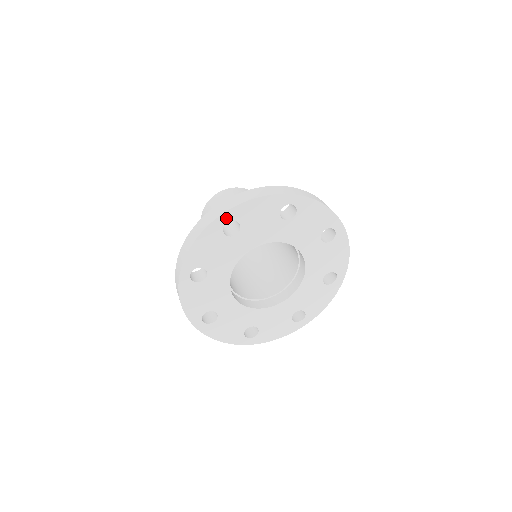
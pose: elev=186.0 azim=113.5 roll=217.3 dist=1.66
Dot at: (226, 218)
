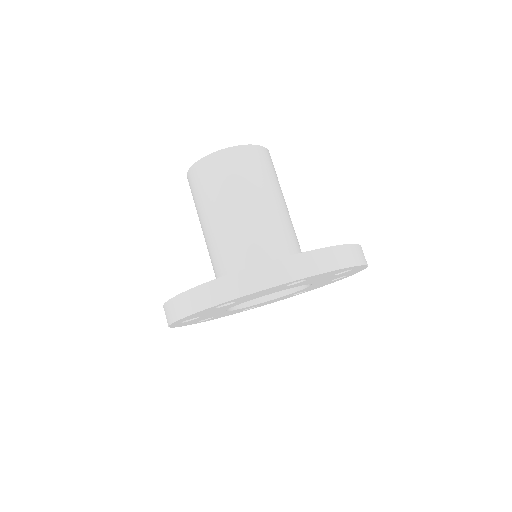
Dot at: (218, 305)
